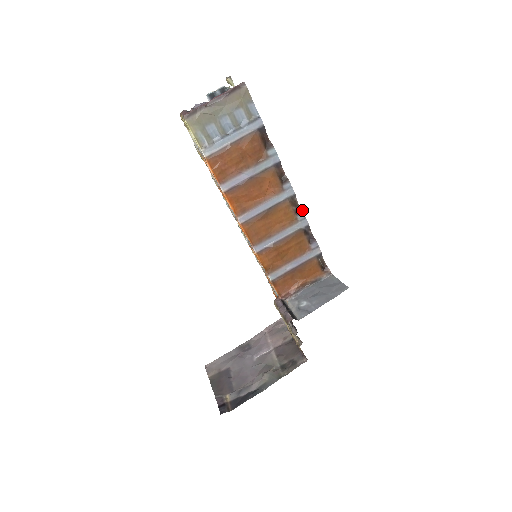
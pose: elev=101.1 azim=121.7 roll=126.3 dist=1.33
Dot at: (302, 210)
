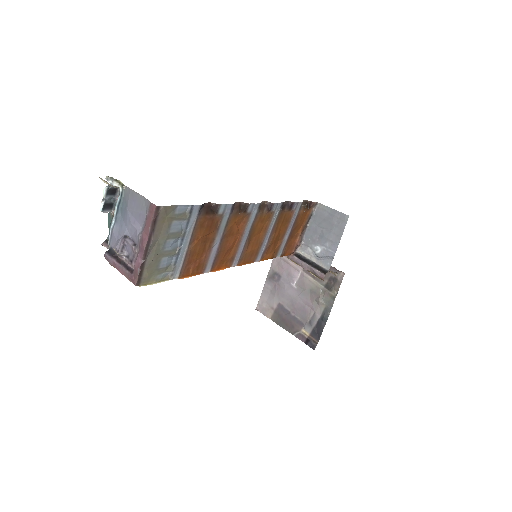
Dot at: (272, 203)
